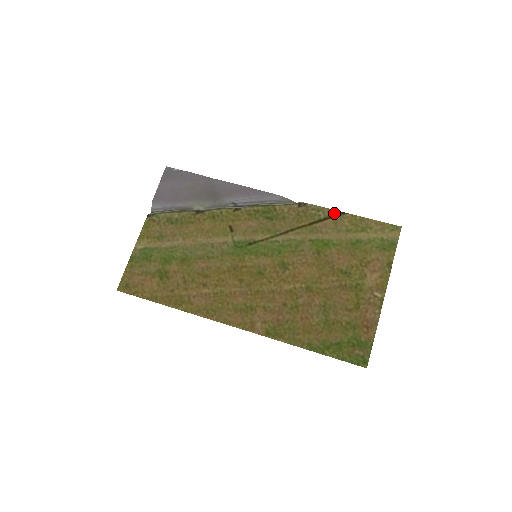
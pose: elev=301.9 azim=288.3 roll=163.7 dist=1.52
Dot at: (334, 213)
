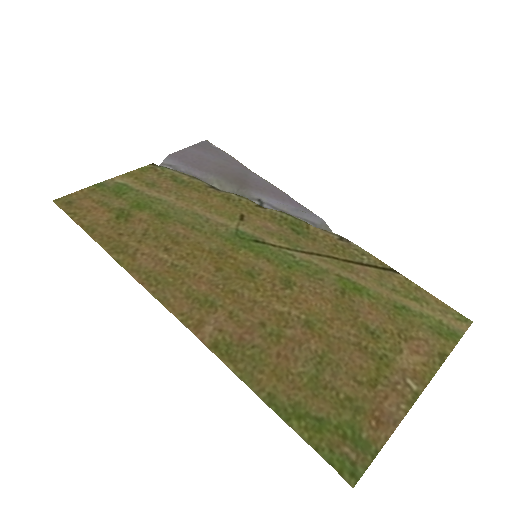
Dot at: (383, 265)
